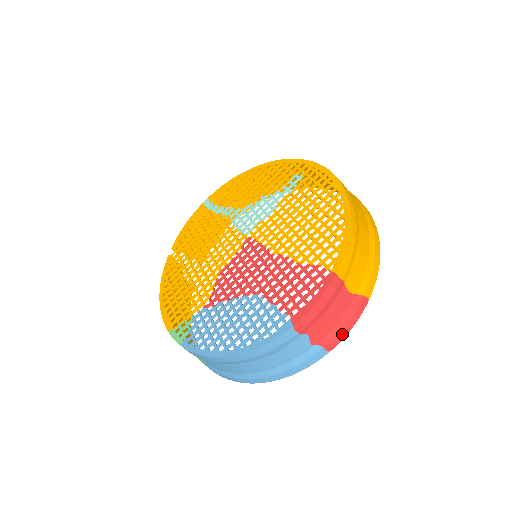
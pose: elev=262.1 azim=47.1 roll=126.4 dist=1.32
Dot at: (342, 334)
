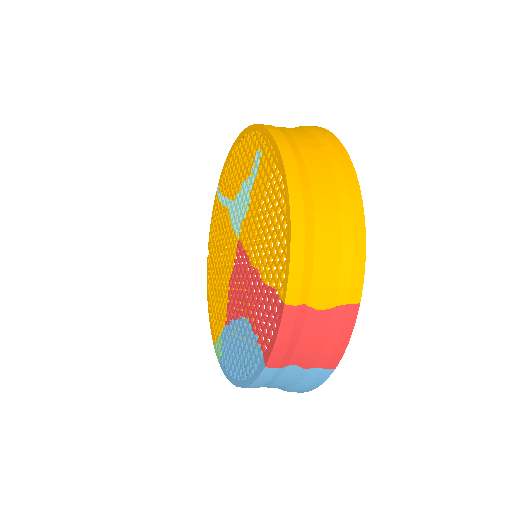
Dot at: (338, 351)
